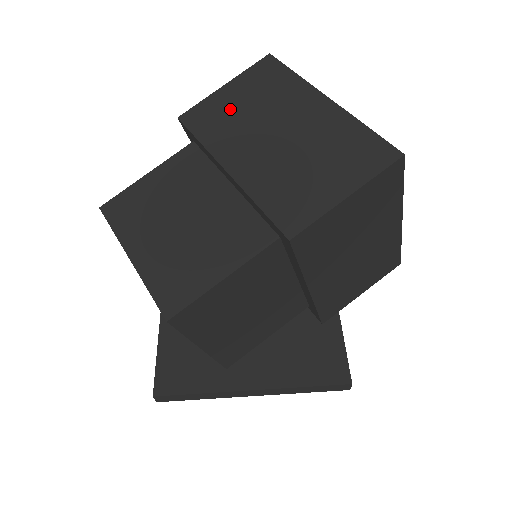
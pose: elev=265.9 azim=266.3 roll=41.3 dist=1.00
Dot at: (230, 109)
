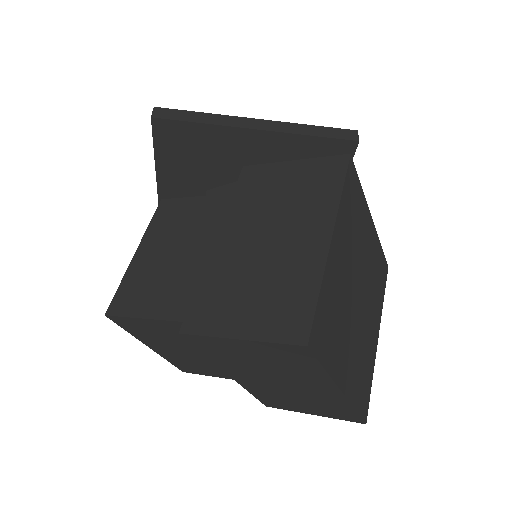
Dot at: (241, 356)
